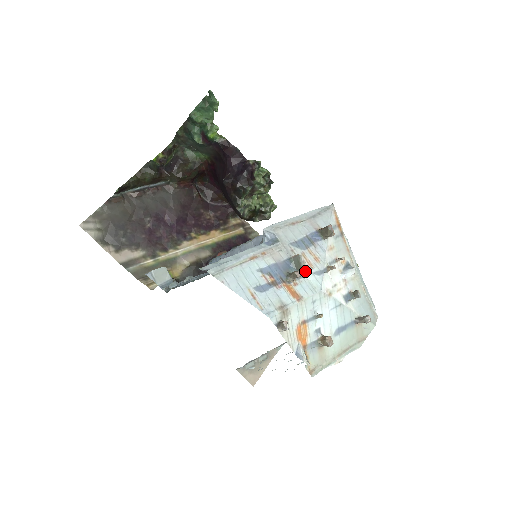
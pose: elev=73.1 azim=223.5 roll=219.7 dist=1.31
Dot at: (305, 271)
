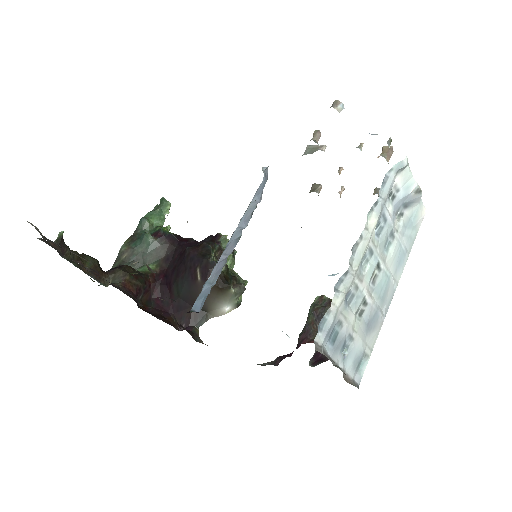
Dot at: (321, 146)
